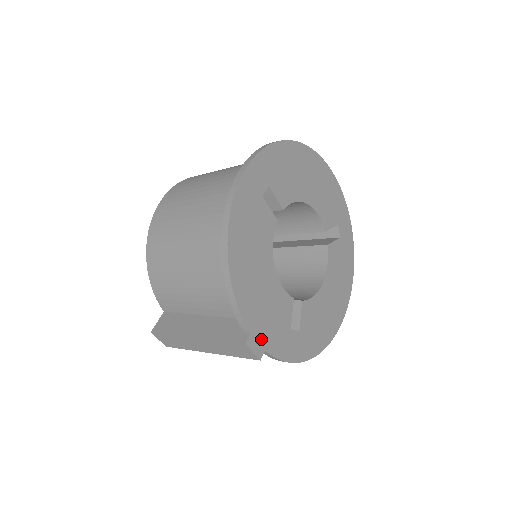
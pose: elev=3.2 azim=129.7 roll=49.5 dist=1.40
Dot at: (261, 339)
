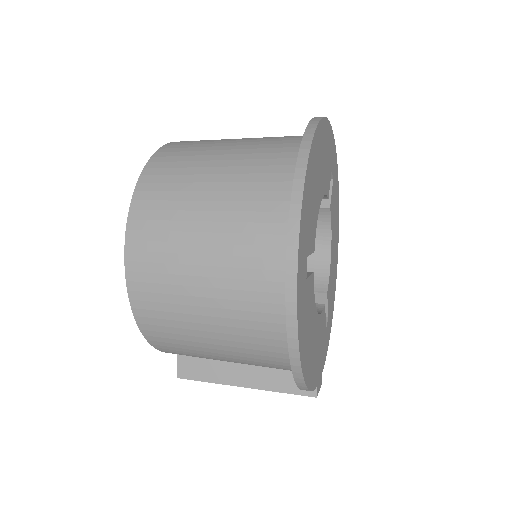
Dot at: (320, 374)
